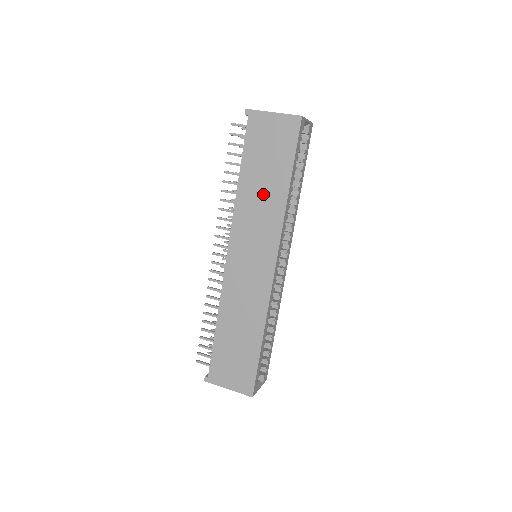
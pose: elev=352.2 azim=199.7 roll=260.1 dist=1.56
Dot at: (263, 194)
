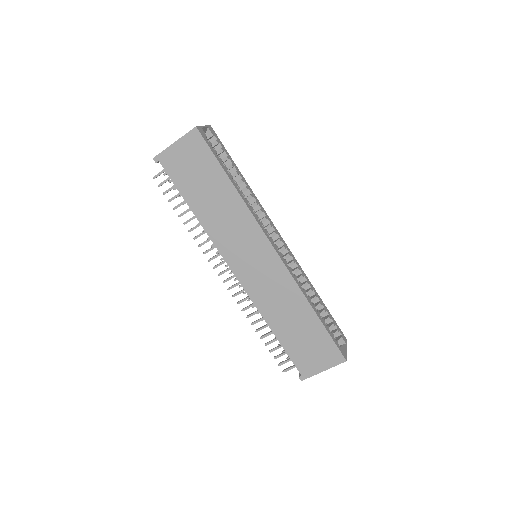
Dot at: (219, 207)
